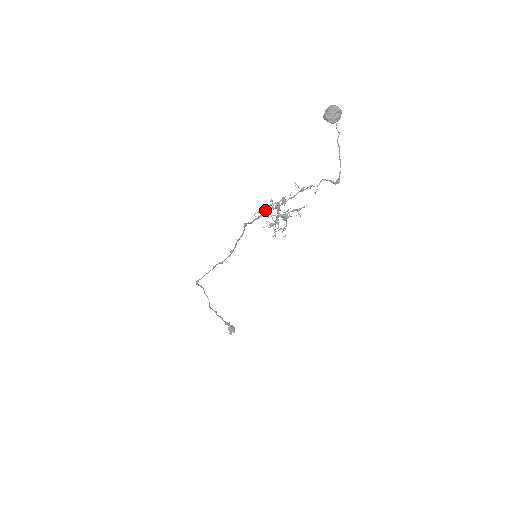
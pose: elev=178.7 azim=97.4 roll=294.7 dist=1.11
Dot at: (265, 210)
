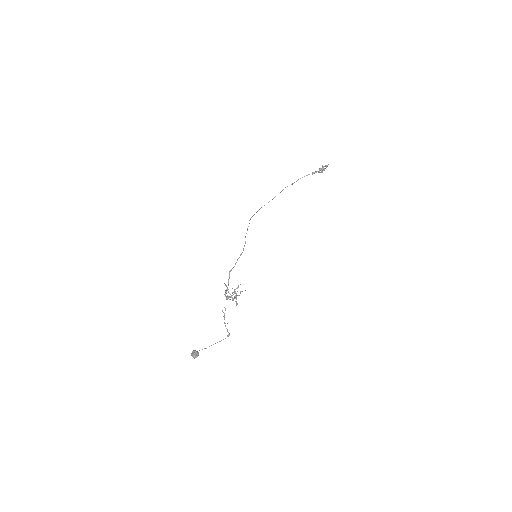
Dot at: (226, 291)
